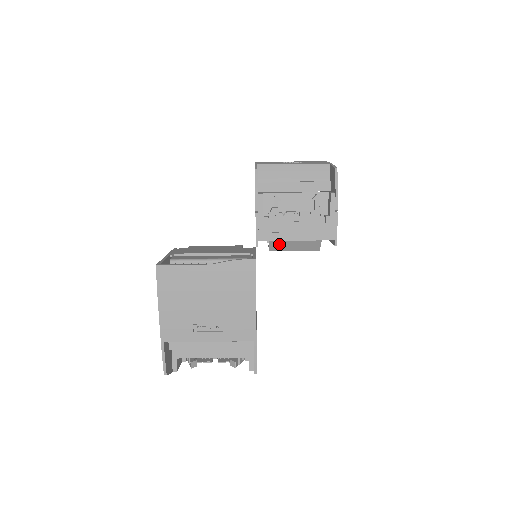
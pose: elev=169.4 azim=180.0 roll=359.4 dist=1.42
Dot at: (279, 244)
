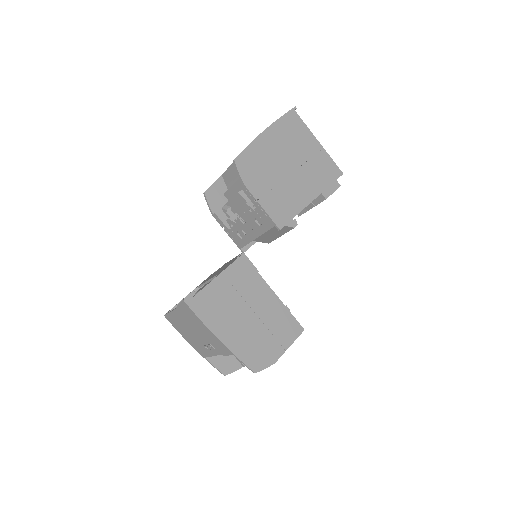
Dot at: (263, 239)
